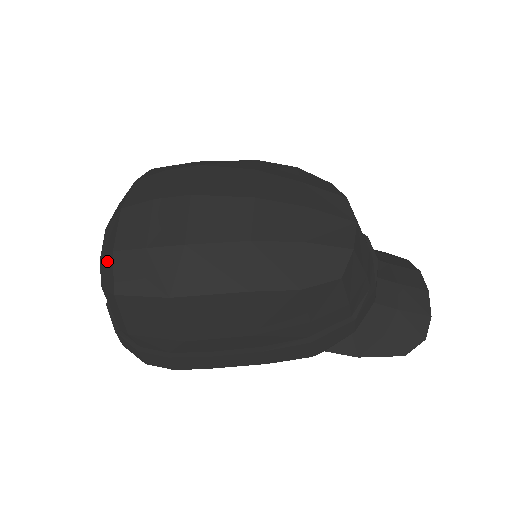
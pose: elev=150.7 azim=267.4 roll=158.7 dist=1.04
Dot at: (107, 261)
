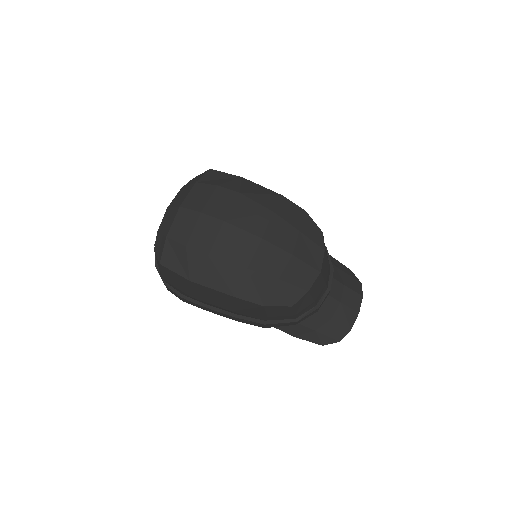
Dot at: (161, 238)
